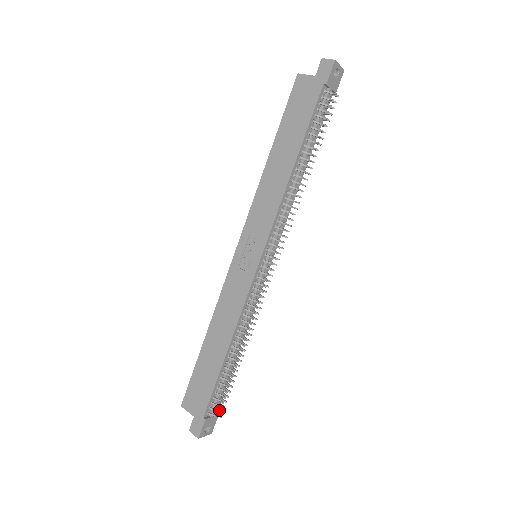
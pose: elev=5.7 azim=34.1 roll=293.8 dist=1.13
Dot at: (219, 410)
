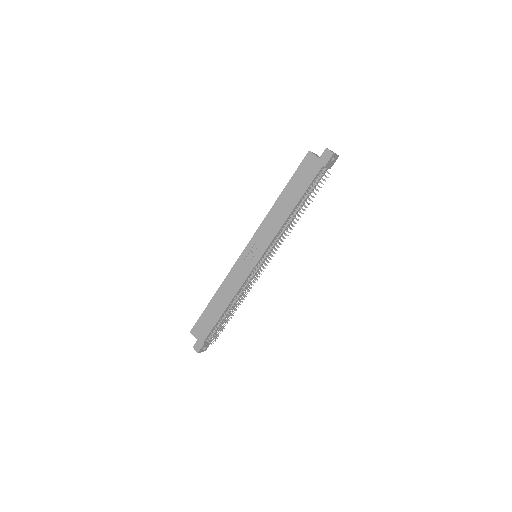
Dot at: occluded
